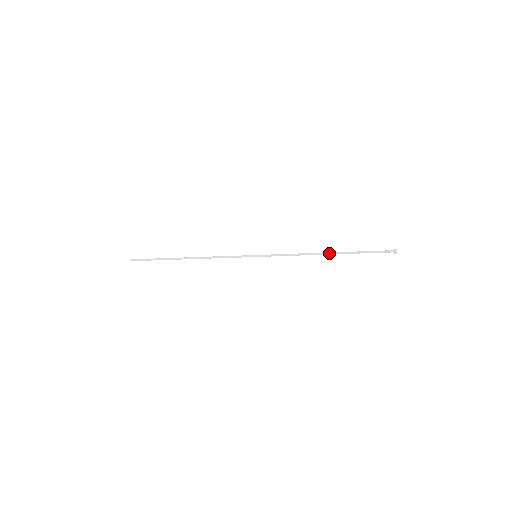
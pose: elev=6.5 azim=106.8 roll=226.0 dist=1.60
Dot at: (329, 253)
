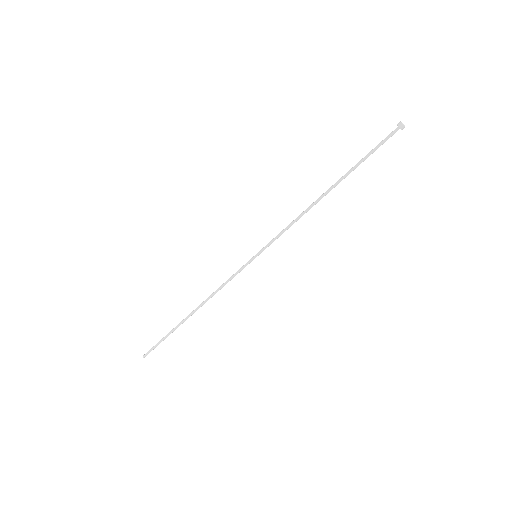
Dot at: (328, 189)
